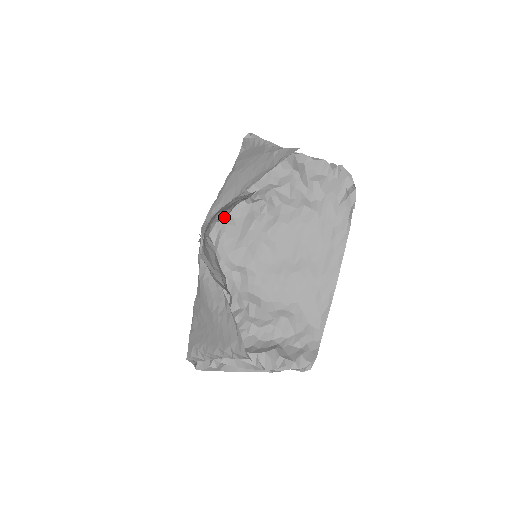
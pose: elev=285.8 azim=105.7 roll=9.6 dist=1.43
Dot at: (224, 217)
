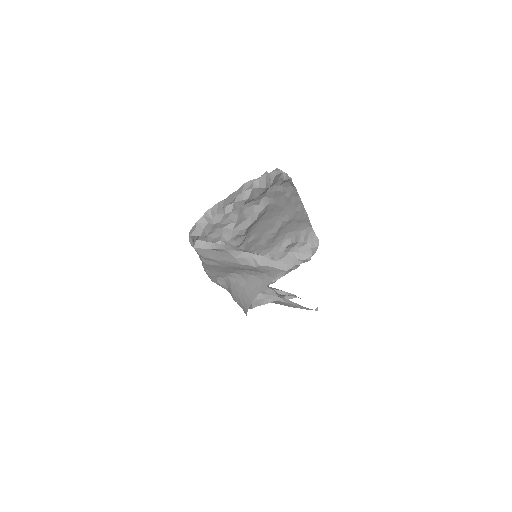
Dot at: occluded
